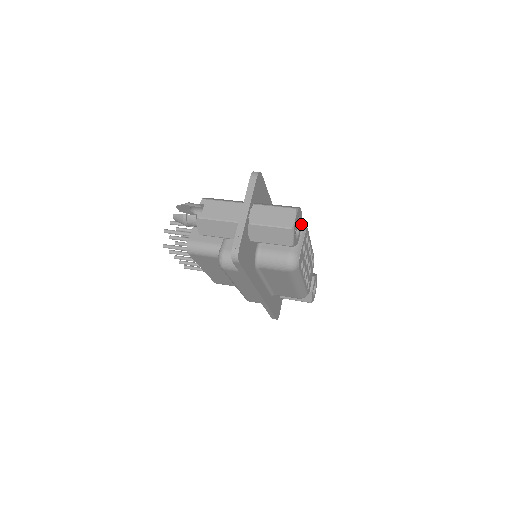
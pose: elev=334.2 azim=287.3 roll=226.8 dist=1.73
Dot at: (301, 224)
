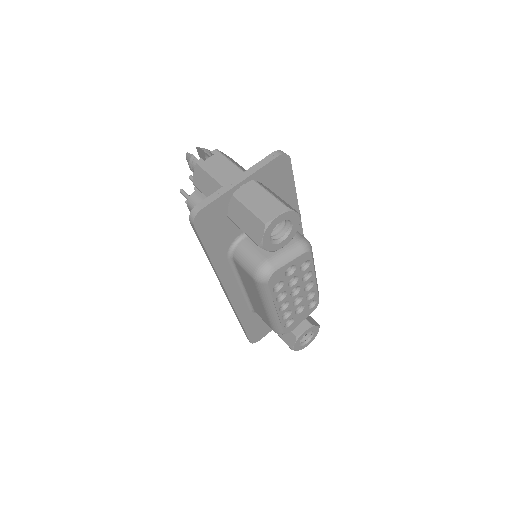
Dot at: (294, 235)
